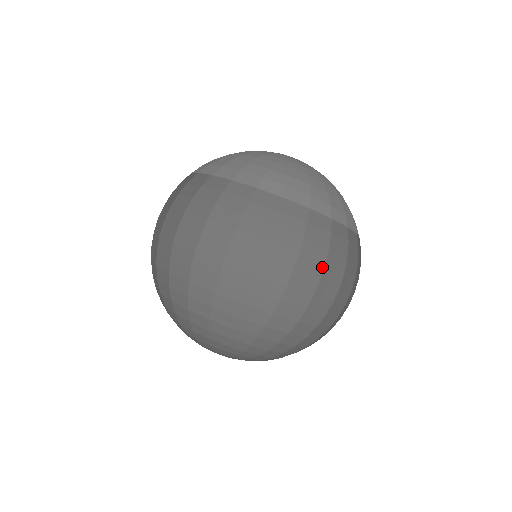
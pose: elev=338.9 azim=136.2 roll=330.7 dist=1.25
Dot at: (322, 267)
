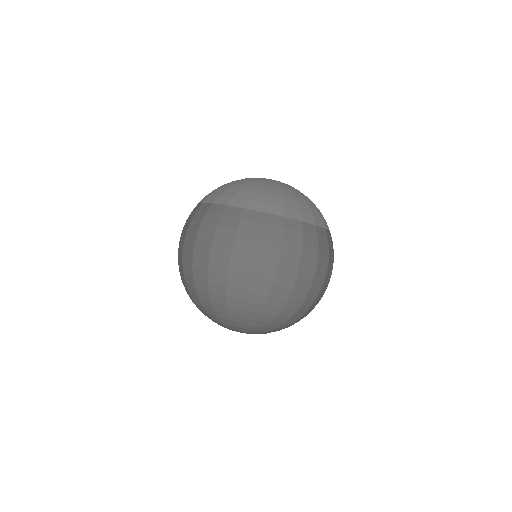
Dot at: (327, 263)
